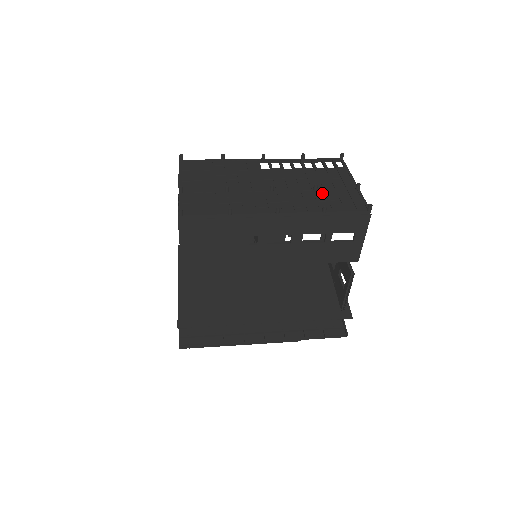
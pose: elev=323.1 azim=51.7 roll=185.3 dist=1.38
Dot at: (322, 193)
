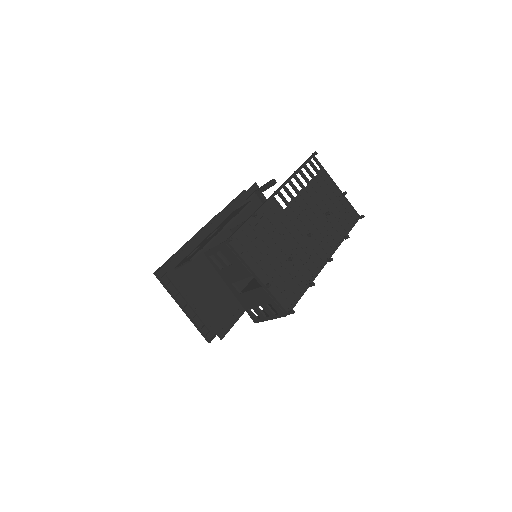
Dot at: (332, 216)
